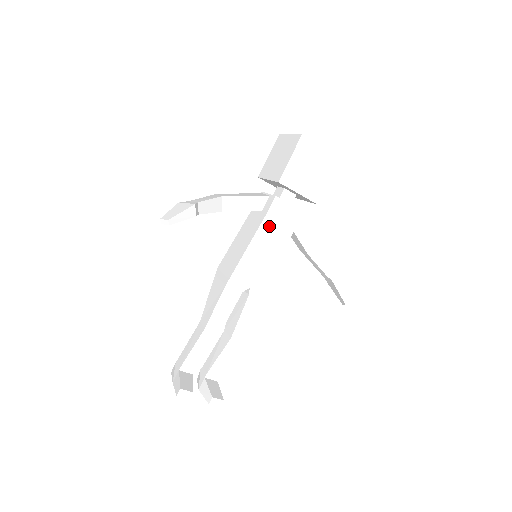
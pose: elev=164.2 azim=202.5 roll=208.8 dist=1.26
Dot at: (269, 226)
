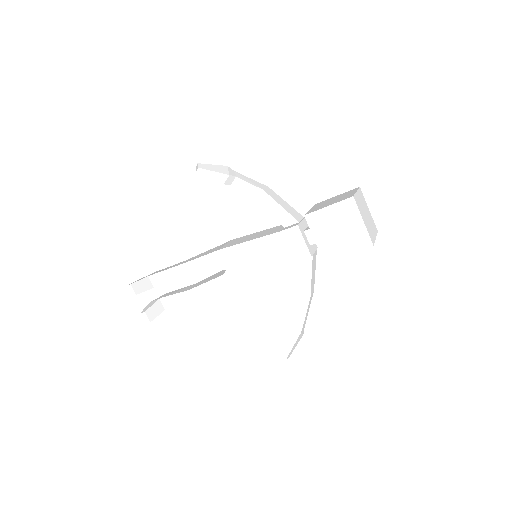
Dot at: (275, 242)
